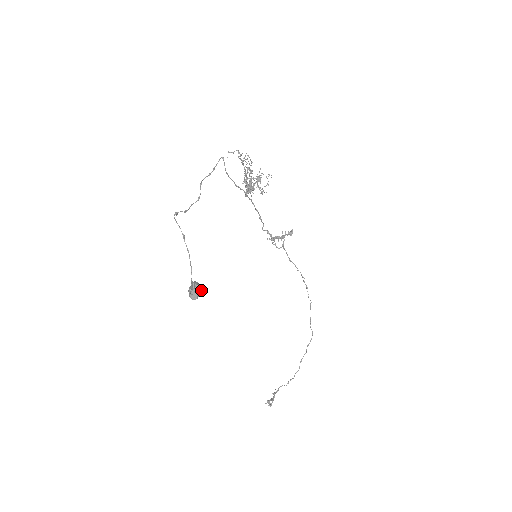
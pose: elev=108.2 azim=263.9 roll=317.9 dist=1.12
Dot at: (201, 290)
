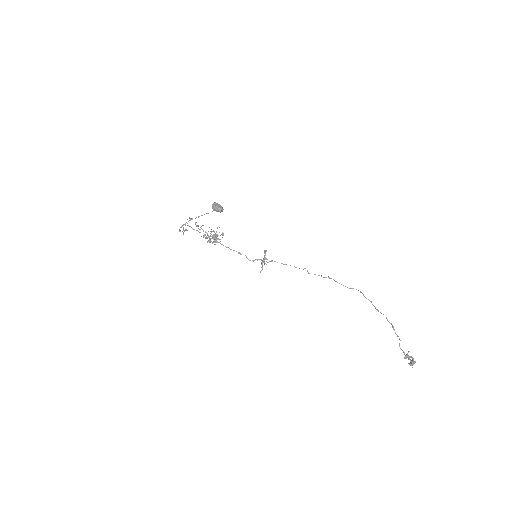
Dot at: occluded
